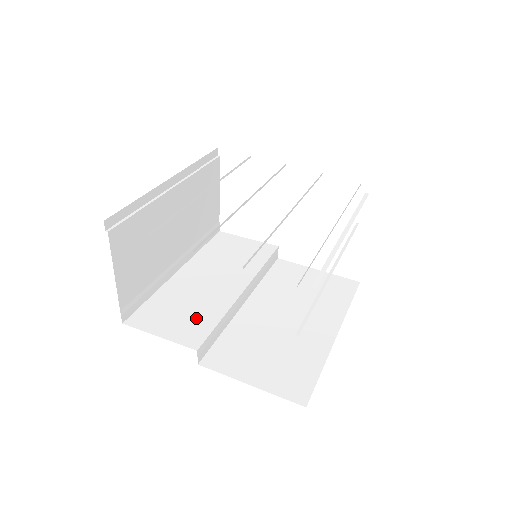
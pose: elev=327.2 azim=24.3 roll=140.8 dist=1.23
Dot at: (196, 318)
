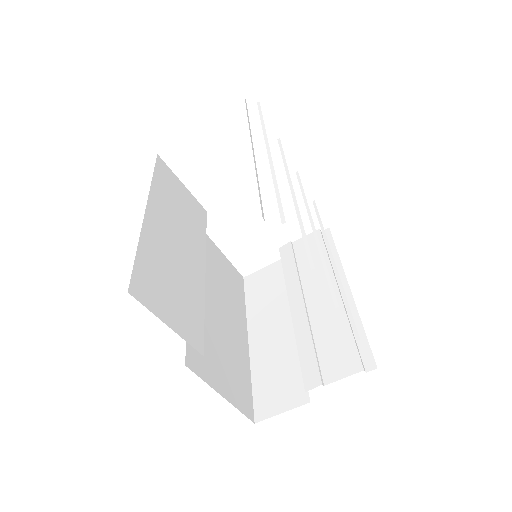
Dot at: (187, 303)
